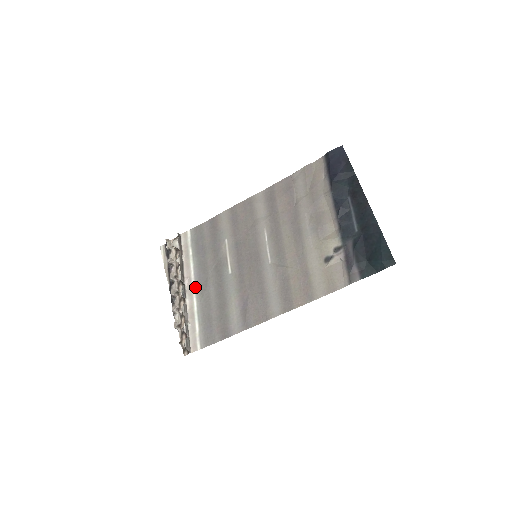
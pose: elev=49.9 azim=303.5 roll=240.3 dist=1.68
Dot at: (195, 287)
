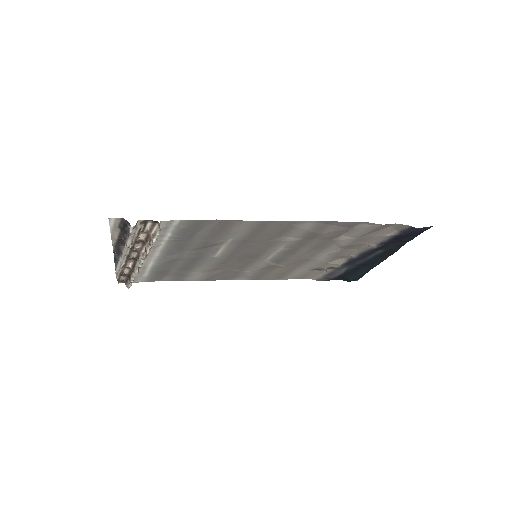
Dot at: (158, 256)
